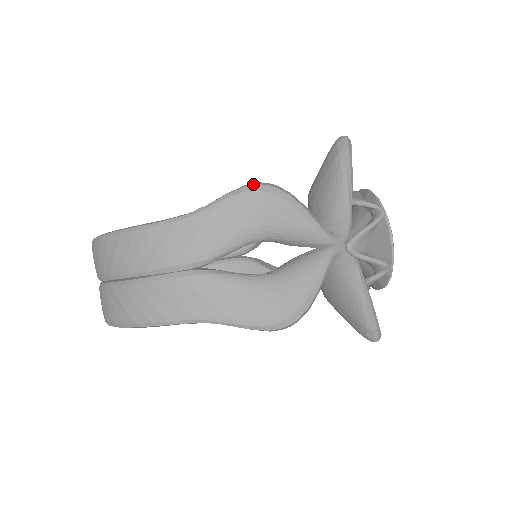
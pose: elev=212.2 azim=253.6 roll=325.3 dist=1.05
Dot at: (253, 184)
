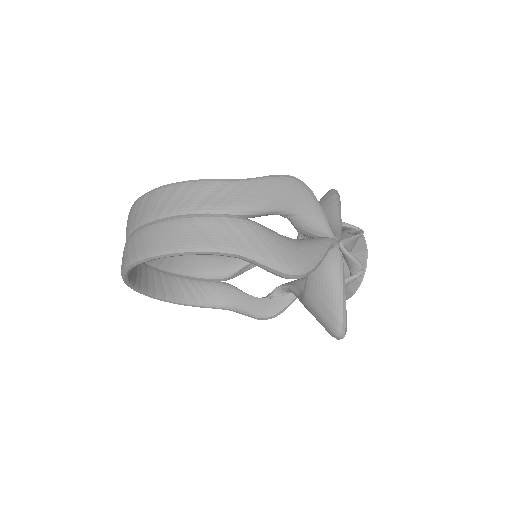
Dot at: occluded
